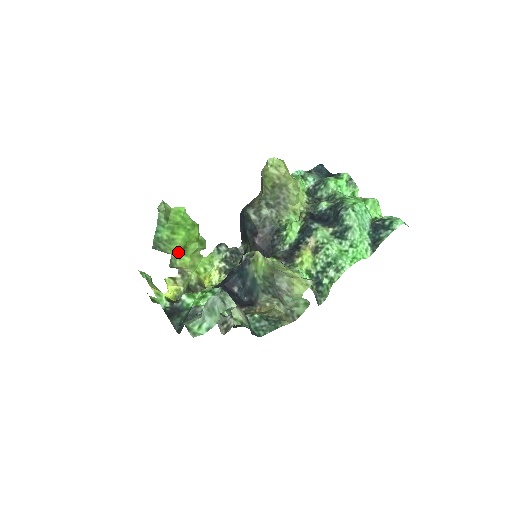
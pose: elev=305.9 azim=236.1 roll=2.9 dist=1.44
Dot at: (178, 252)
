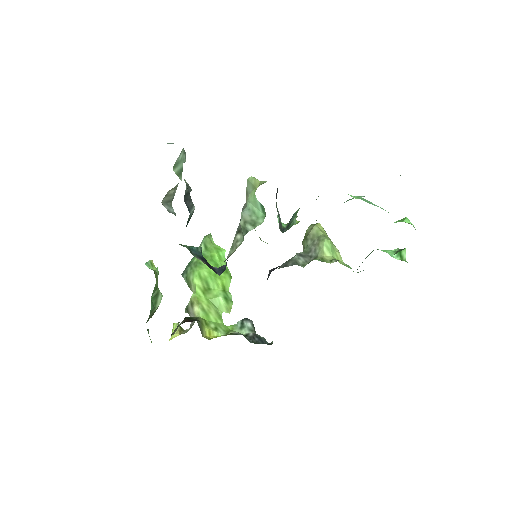
Dot at: (198, 280)
